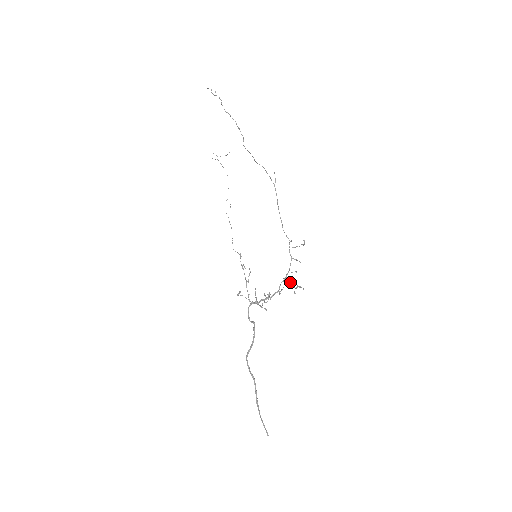
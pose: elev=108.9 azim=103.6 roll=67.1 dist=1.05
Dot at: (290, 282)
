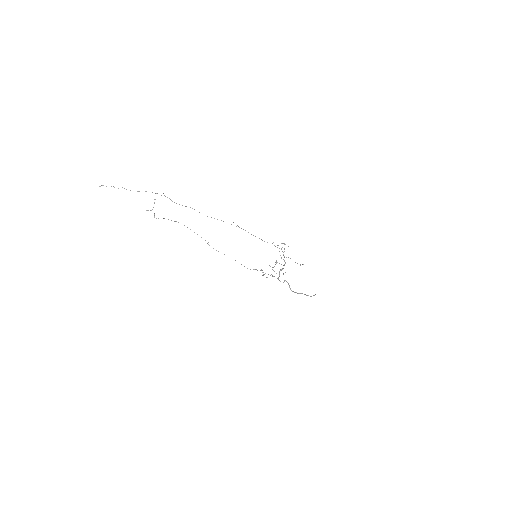
Dot at: occluded
